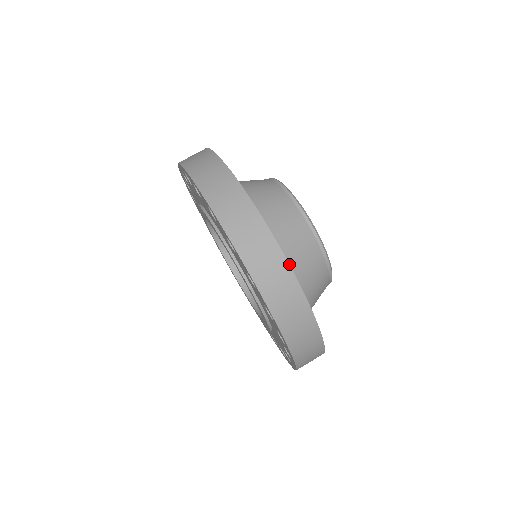
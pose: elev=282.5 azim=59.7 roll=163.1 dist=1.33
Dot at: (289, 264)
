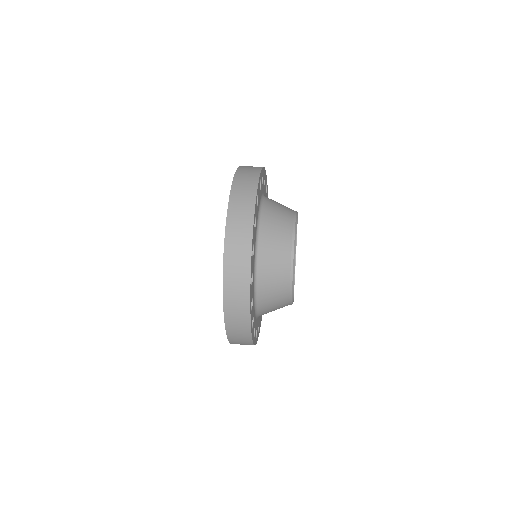
Dot at: (263, 167)
